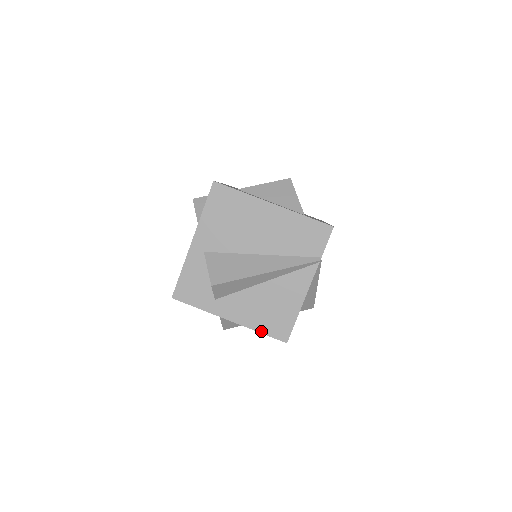
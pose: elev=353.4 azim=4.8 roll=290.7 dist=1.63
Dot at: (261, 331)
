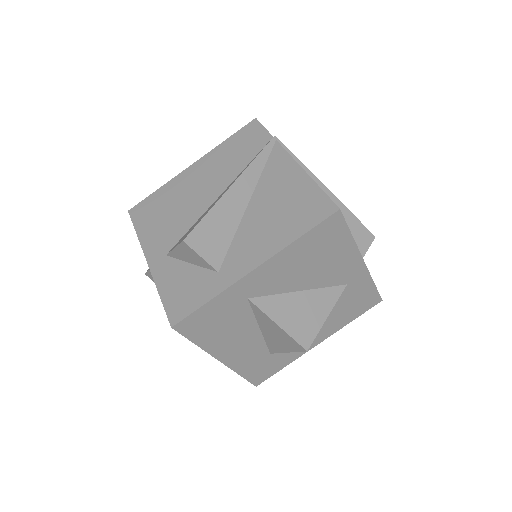
Dot at: (299, 235)
